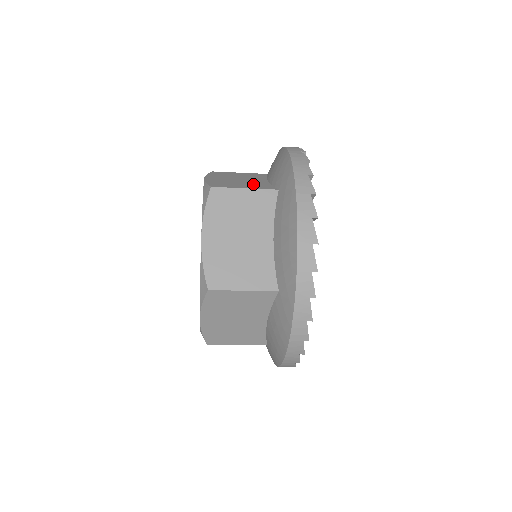
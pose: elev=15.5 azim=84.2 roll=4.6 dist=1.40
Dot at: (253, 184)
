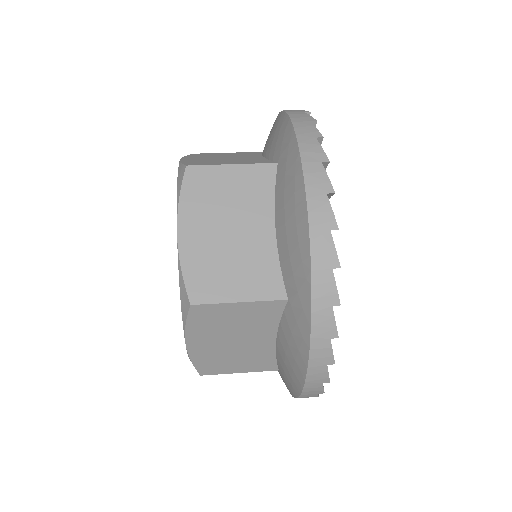
Dot at: (243, 160)
